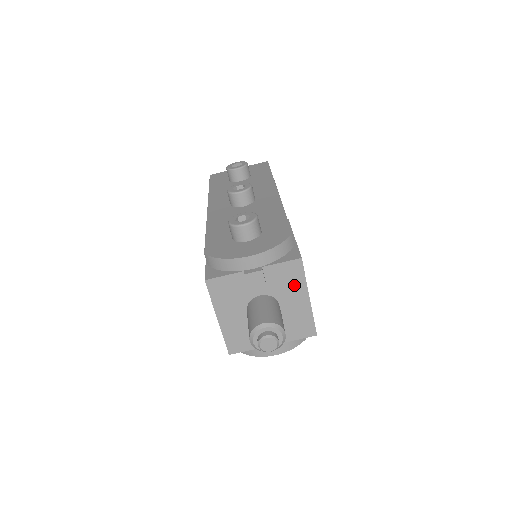
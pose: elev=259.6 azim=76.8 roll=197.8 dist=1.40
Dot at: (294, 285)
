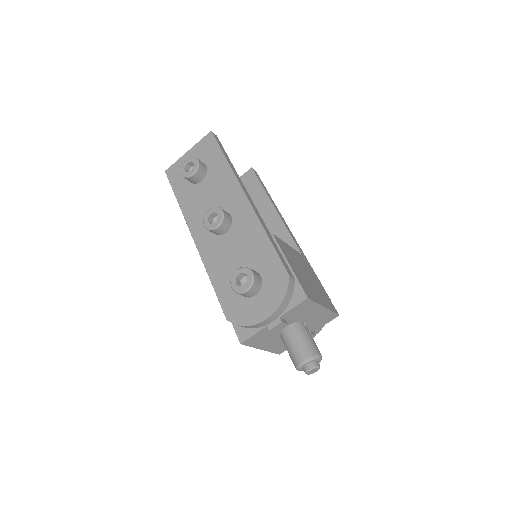
Dot at: (309, 310)
